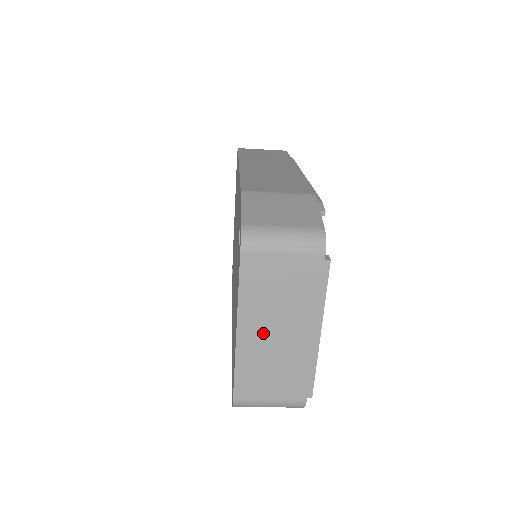
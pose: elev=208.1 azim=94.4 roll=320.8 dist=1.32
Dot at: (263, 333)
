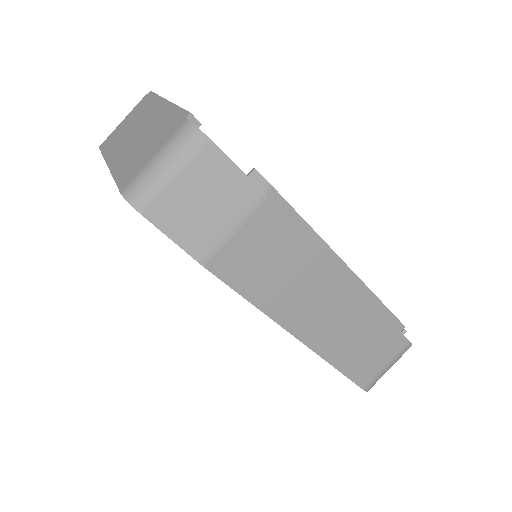
Dot at: (127, 146)
